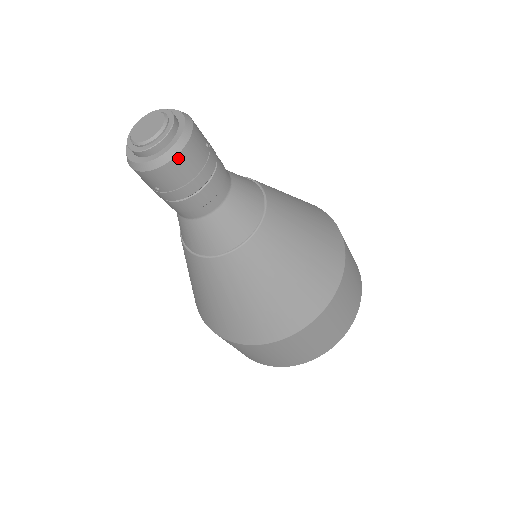
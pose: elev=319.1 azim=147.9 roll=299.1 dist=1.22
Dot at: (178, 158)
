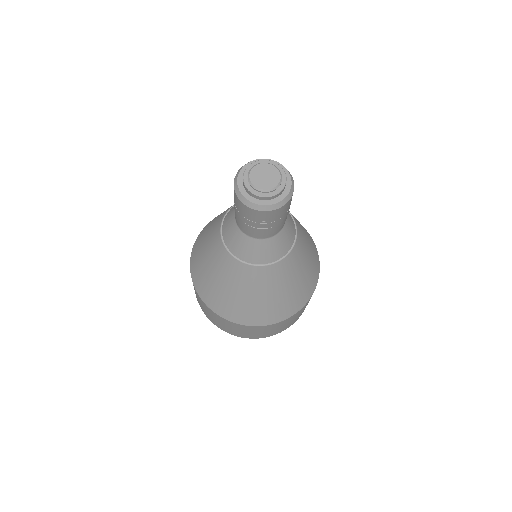
Dot at: (291, 198)
